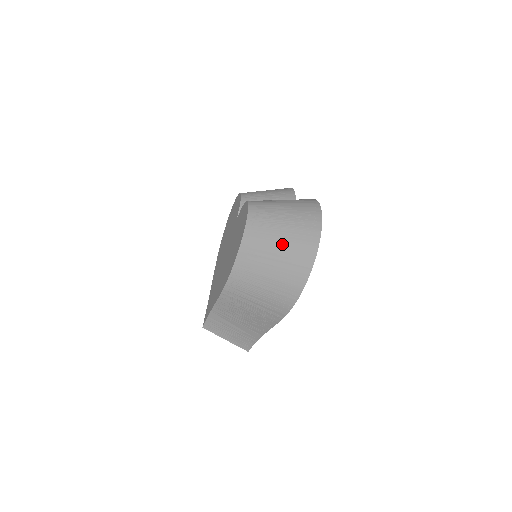
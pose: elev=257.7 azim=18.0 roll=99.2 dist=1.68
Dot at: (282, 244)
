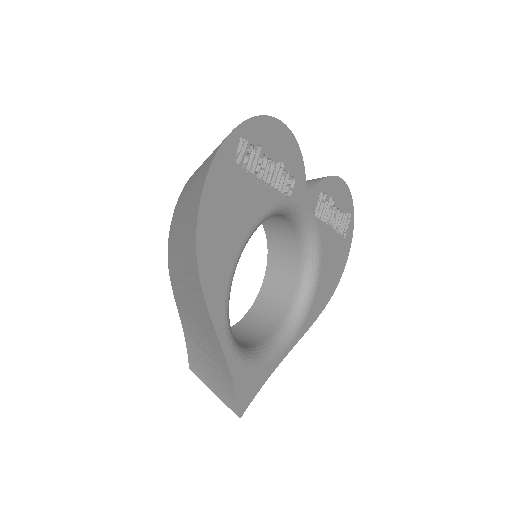
Dot at: (199, 171)
